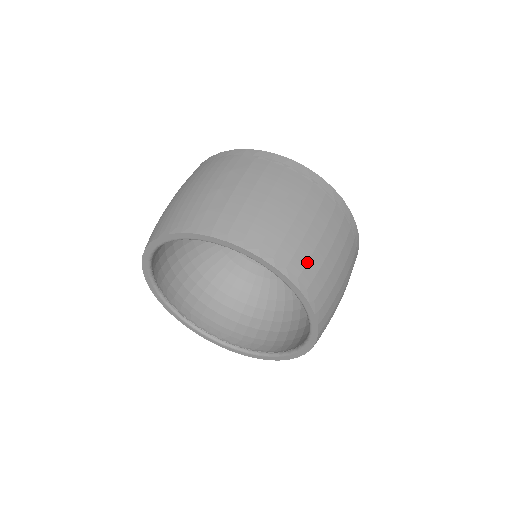
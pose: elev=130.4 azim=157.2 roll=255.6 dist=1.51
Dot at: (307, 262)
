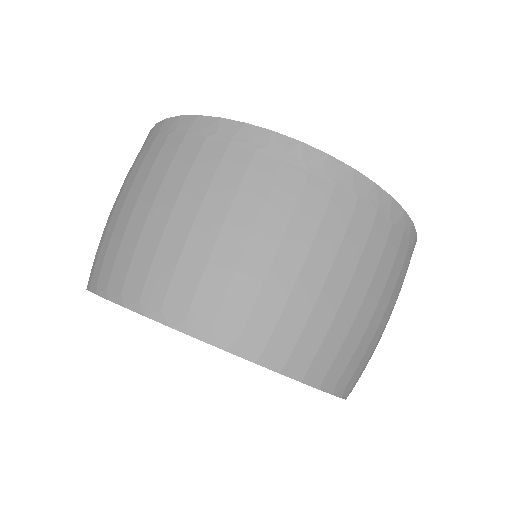
Dot at: (197, 286)
